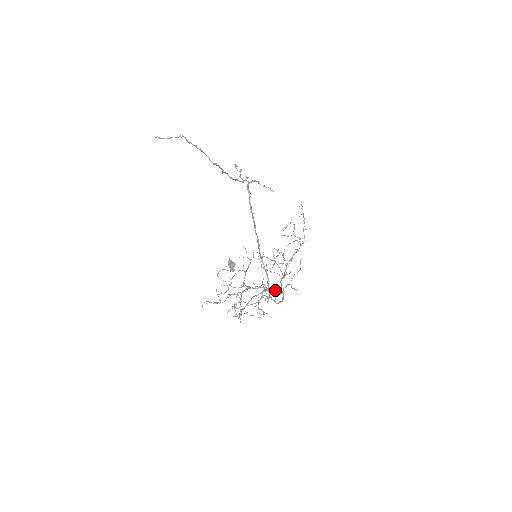
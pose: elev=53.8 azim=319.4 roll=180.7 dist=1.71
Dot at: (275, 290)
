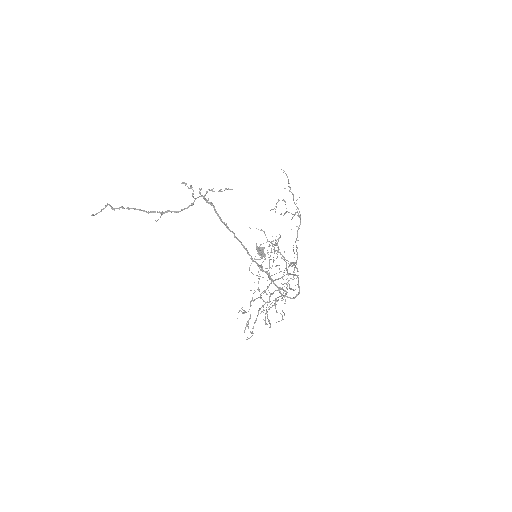
Dot at: occluded
